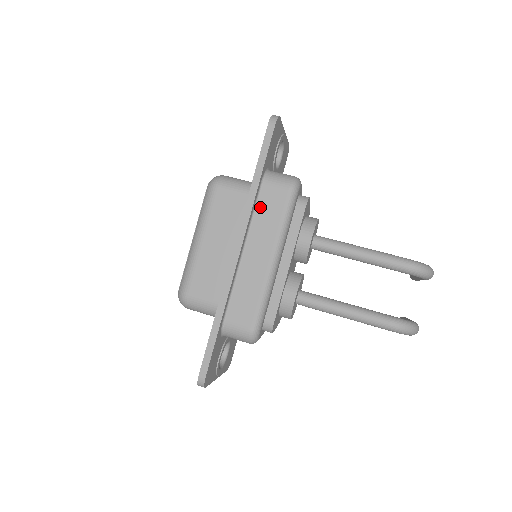
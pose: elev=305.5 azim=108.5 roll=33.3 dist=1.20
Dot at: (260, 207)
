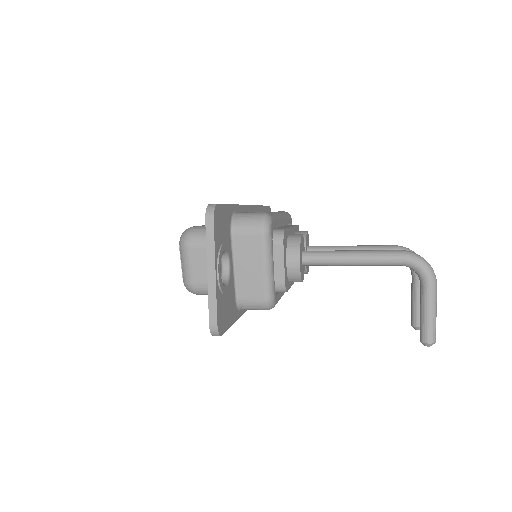
Dot at: occluded
